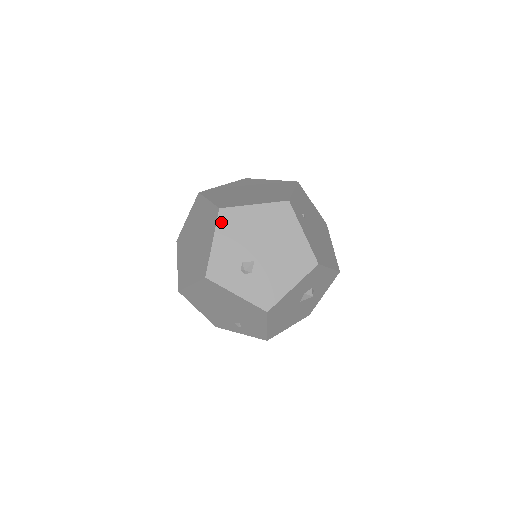
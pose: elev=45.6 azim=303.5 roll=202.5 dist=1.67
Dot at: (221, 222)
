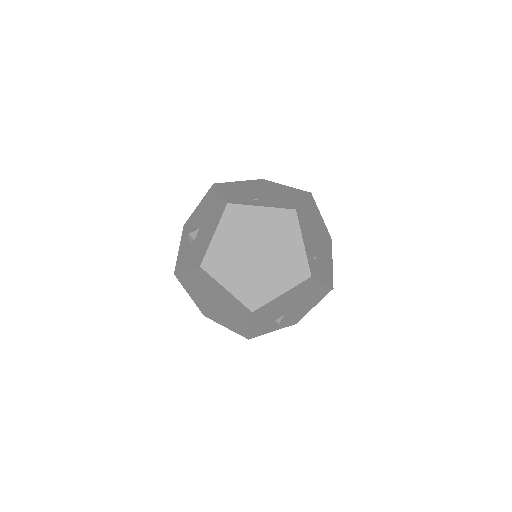
Dot at: (255, 316)
